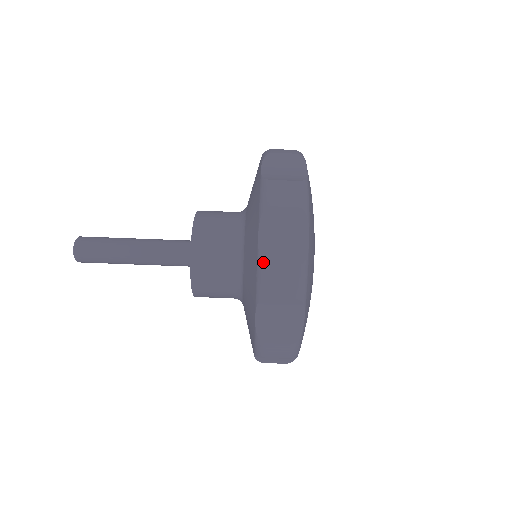
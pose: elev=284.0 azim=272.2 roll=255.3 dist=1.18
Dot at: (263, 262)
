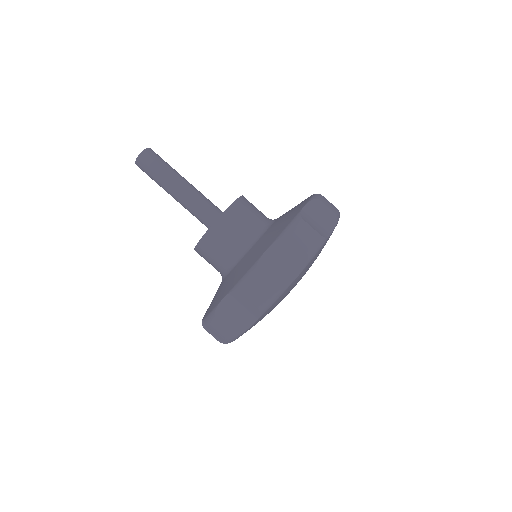
Dot at: (301, 217)
